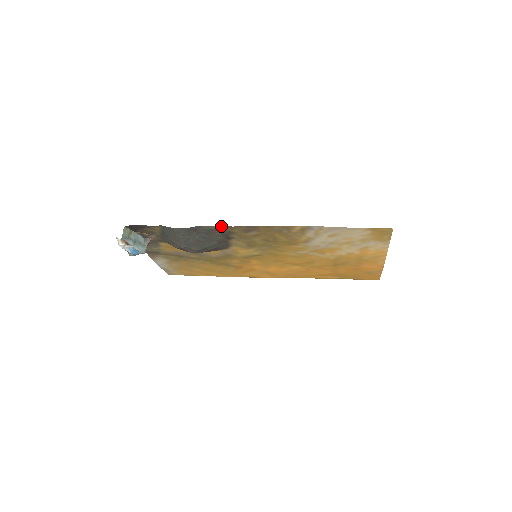
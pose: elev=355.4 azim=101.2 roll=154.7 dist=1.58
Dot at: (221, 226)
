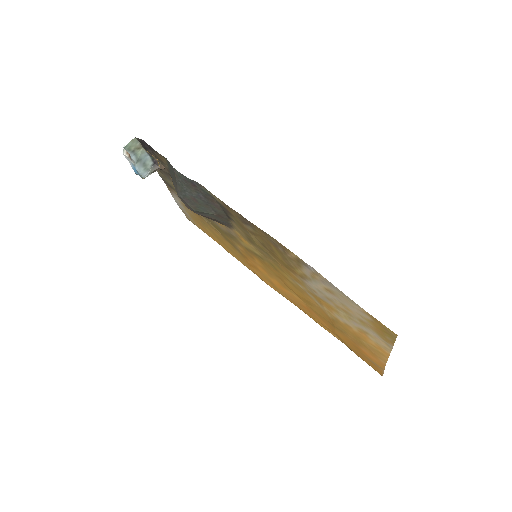
Dot at: occluded
